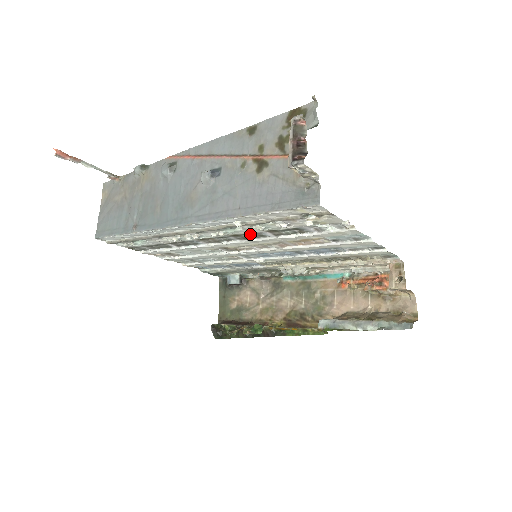
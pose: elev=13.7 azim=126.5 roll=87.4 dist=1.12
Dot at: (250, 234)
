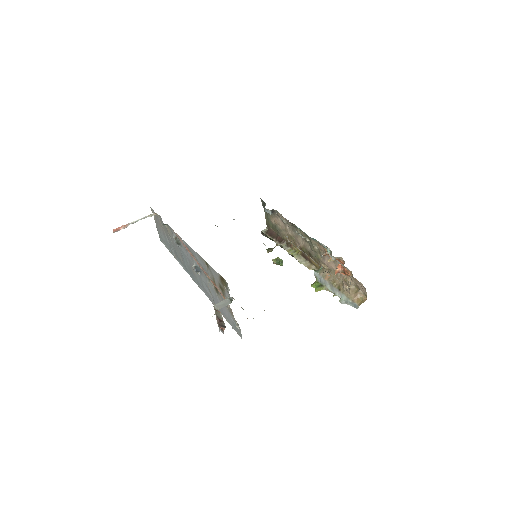
Dot at: occluded
